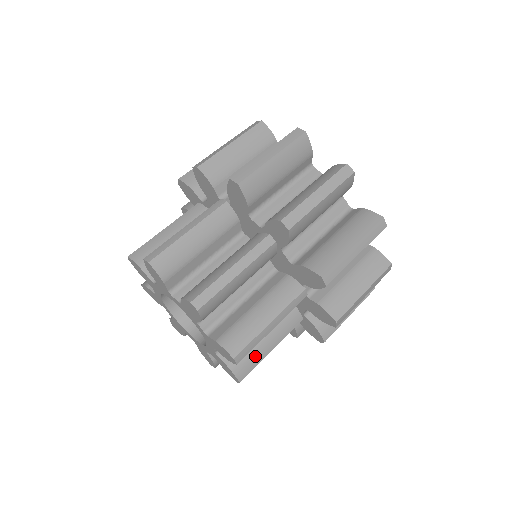
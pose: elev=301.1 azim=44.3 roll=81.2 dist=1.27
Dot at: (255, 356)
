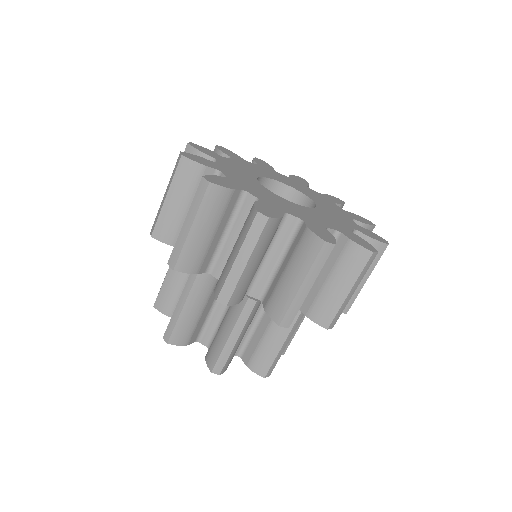
Dot at: occluded
